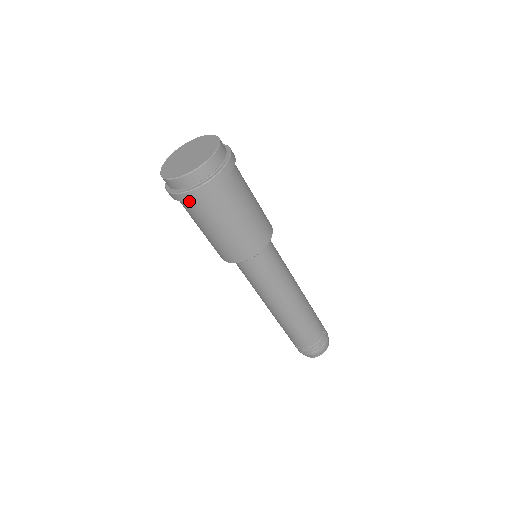
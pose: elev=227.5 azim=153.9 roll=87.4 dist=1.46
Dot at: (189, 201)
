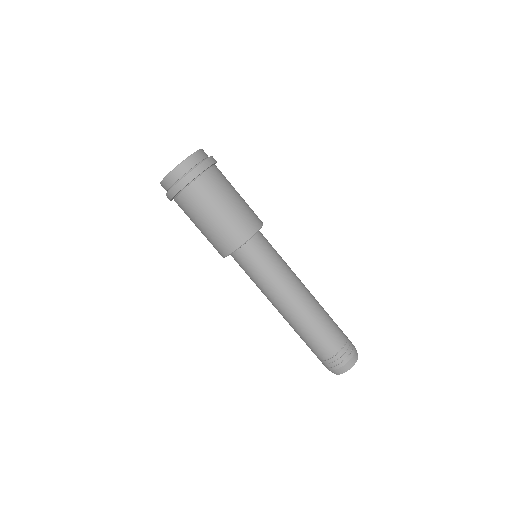
Dot at: (186, 190)
